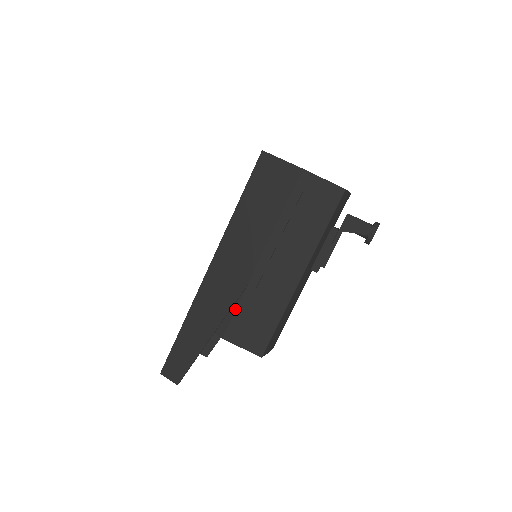
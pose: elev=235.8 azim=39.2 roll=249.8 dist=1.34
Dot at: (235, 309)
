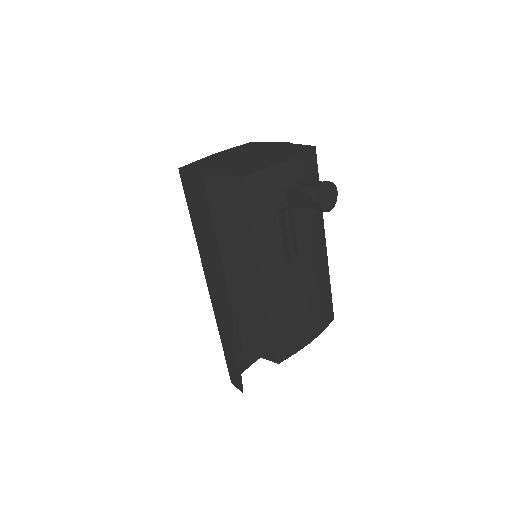
Dot at: (236, 323)
